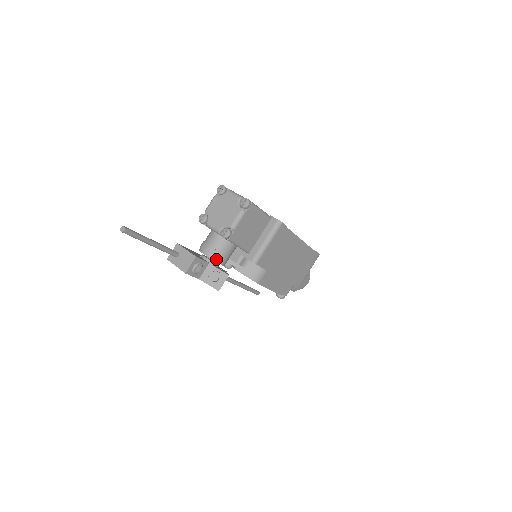
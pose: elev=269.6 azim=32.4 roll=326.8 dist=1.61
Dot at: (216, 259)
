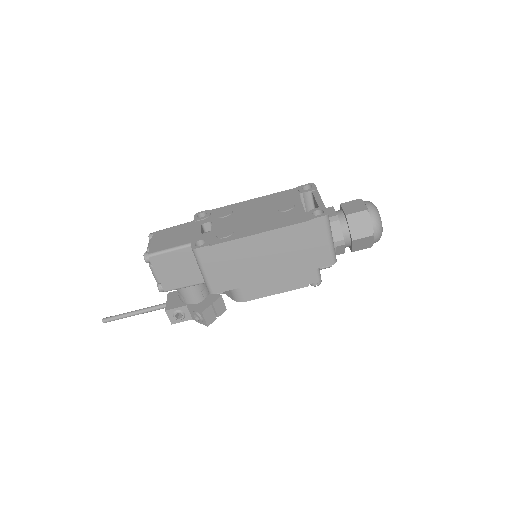
Dot at: (186, 302)
